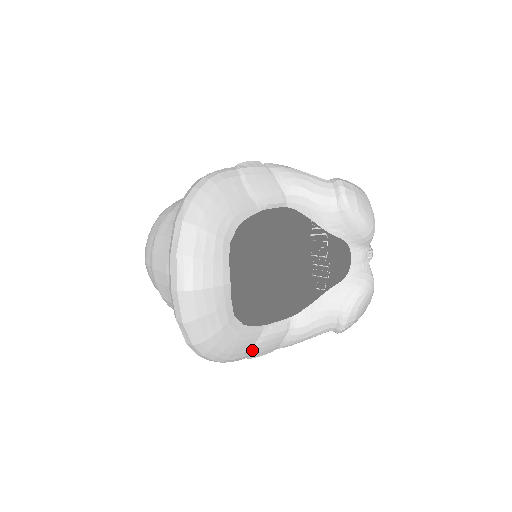
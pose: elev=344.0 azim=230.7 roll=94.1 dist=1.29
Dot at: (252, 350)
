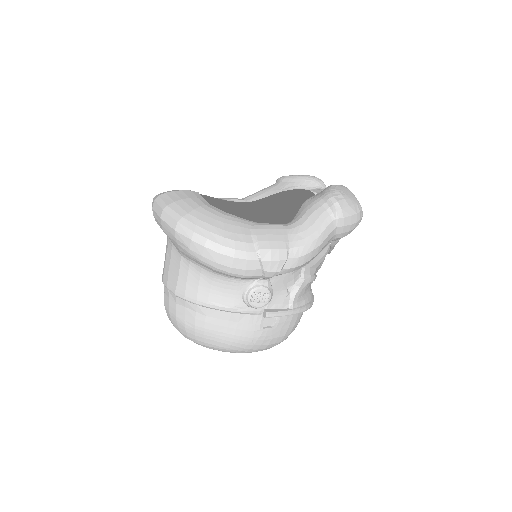
Dot at: (252, 236)
